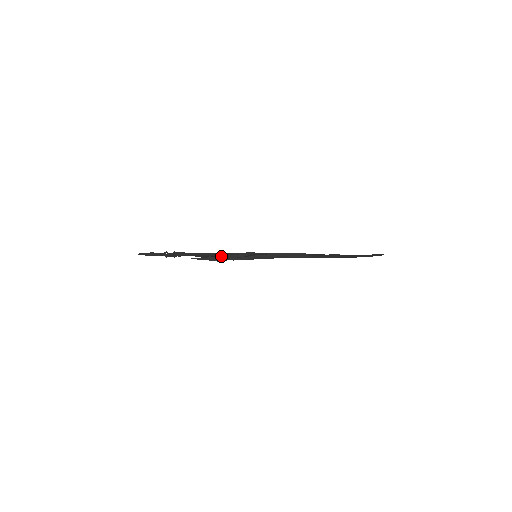
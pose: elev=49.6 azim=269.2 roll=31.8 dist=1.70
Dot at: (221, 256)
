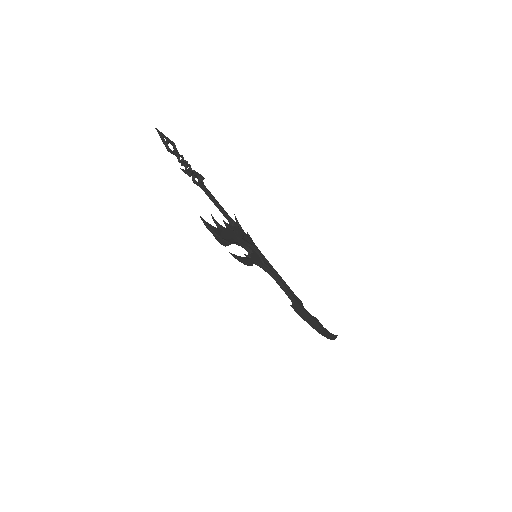
Dot at: (227, 242)
